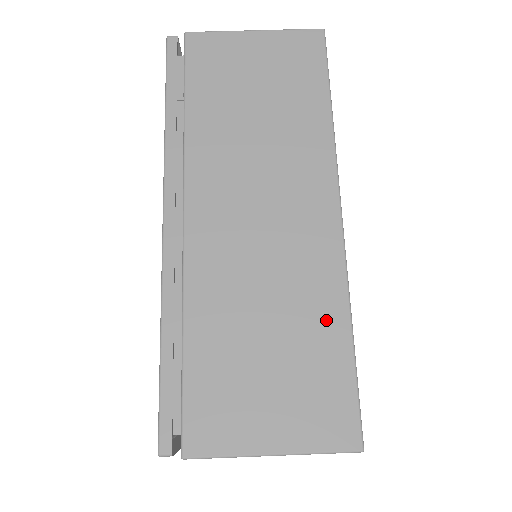
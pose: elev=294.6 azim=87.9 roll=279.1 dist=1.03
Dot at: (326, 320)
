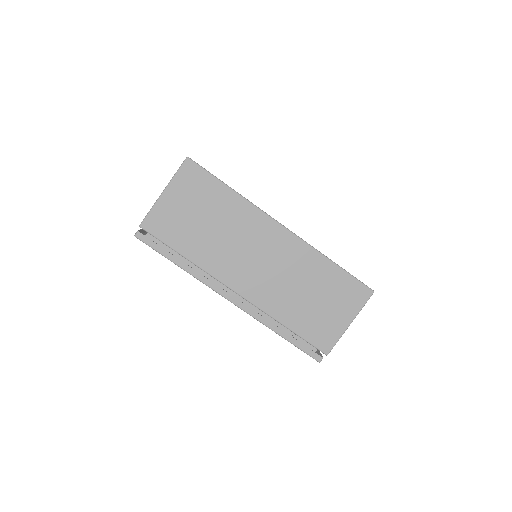
Dot at: (321, 269)
